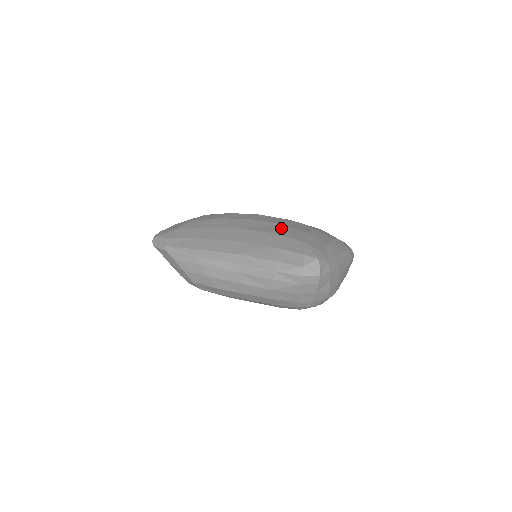
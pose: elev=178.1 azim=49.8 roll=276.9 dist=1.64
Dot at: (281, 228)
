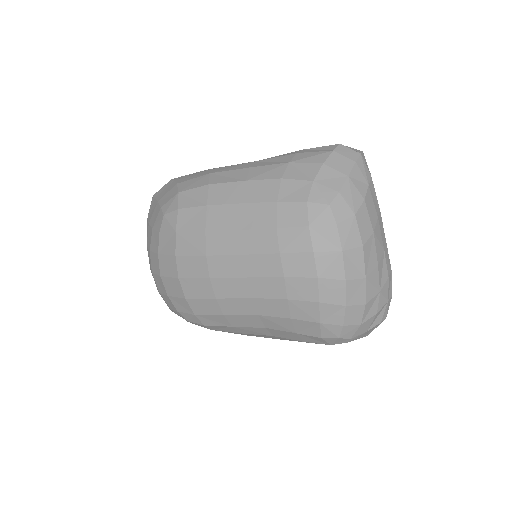
Dot at: occluded
